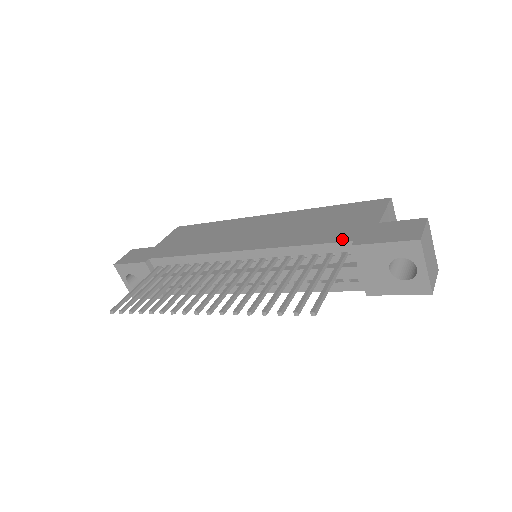
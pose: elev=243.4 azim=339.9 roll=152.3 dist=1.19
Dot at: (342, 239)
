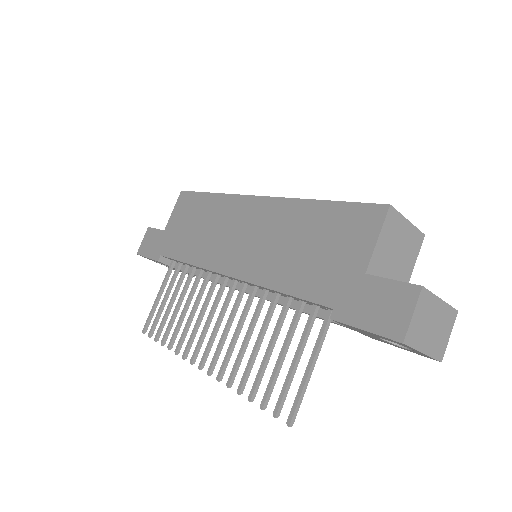
Dot at: (322, 299)
